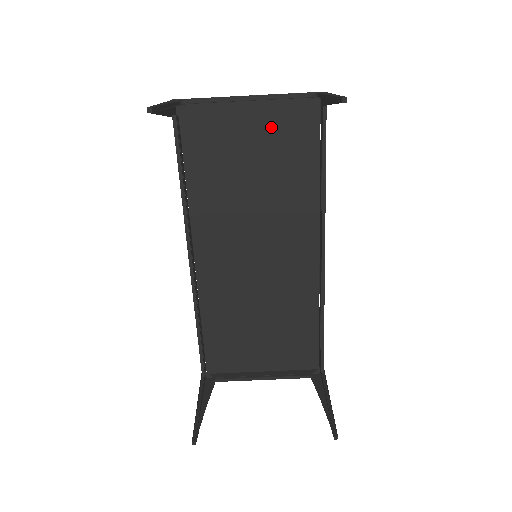
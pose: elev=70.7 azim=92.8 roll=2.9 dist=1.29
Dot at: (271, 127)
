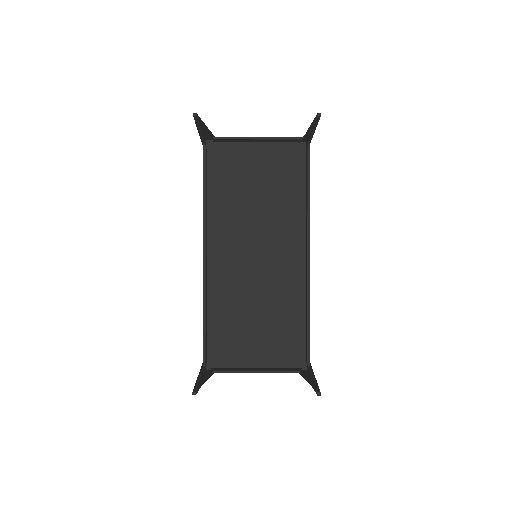
Dot at: (271, 160)
